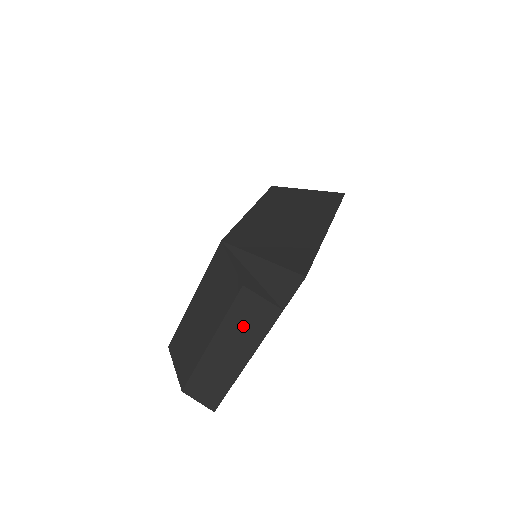
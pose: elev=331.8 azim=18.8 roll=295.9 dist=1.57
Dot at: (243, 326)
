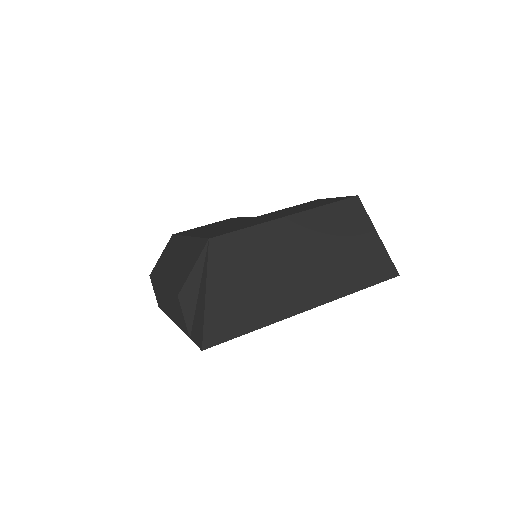
Dot at: (174, 308)
